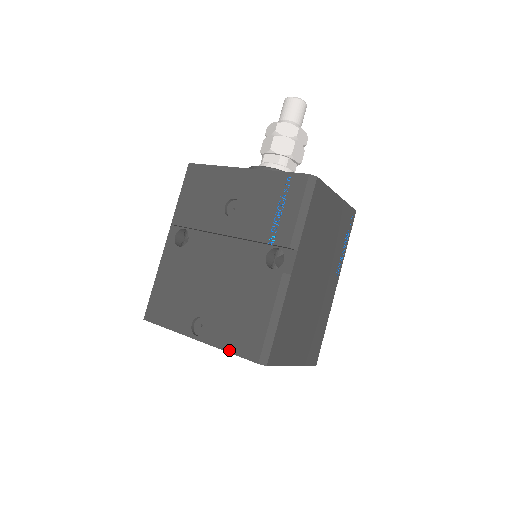
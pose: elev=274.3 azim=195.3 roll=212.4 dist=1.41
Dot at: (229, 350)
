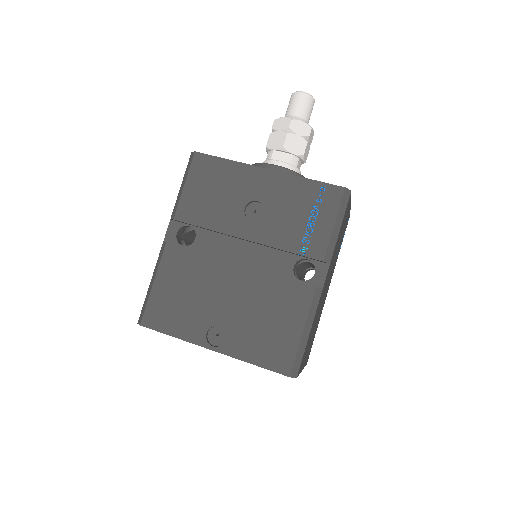
Dot at: (255, 362)
